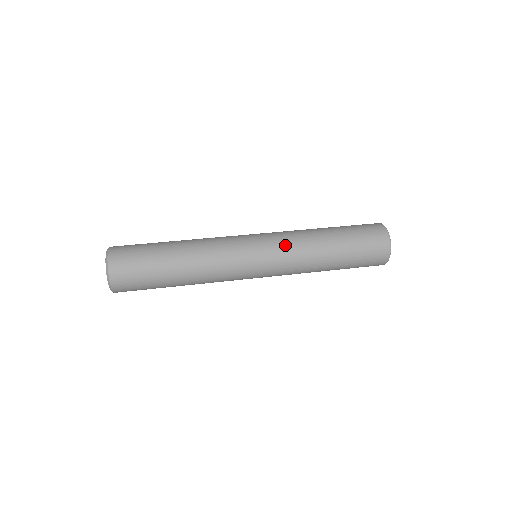
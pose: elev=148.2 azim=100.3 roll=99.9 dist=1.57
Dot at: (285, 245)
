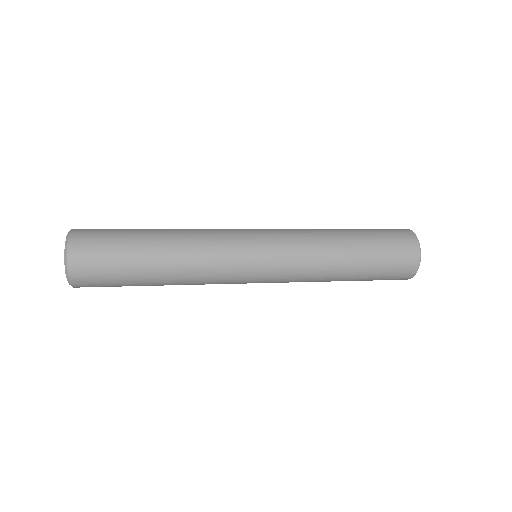
Dot at: (290, 231)
